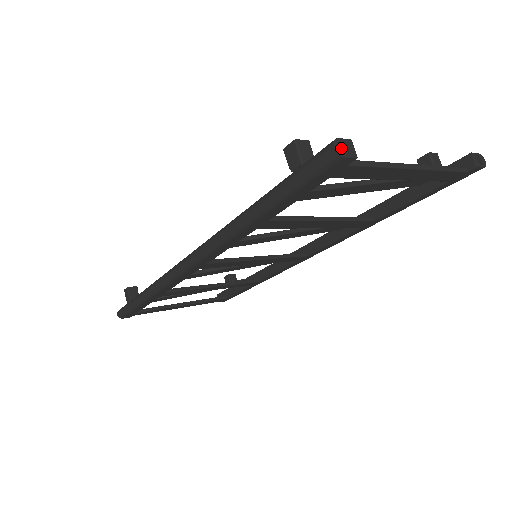
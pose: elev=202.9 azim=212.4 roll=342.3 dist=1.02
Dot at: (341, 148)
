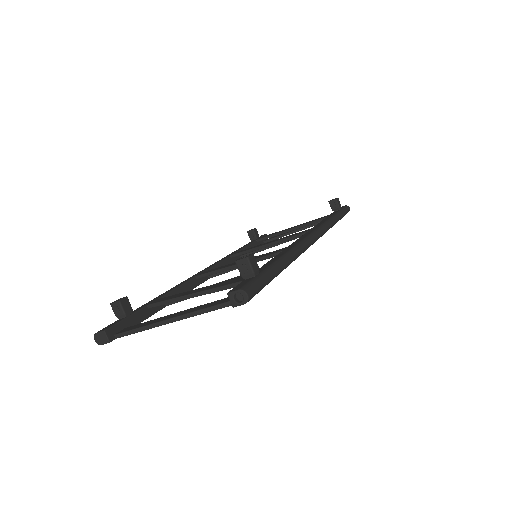
Dot at: (98, 340)
